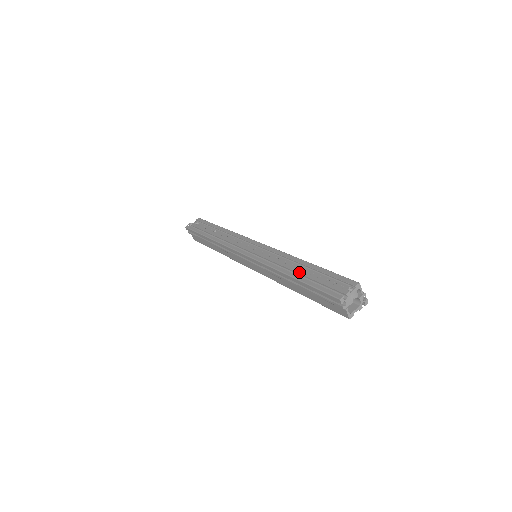
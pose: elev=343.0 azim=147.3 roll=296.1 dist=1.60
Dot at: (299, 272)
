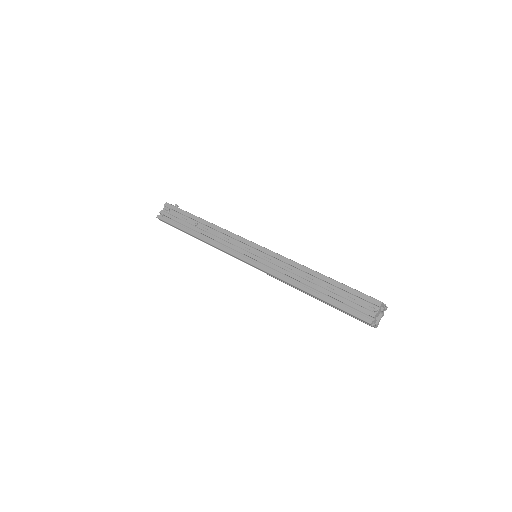
Dot at: (317, 289)
